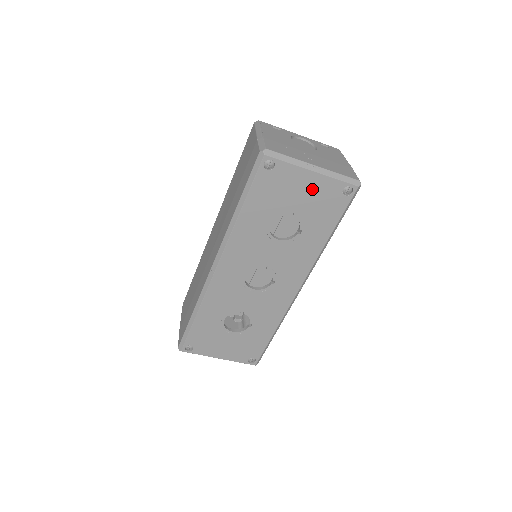
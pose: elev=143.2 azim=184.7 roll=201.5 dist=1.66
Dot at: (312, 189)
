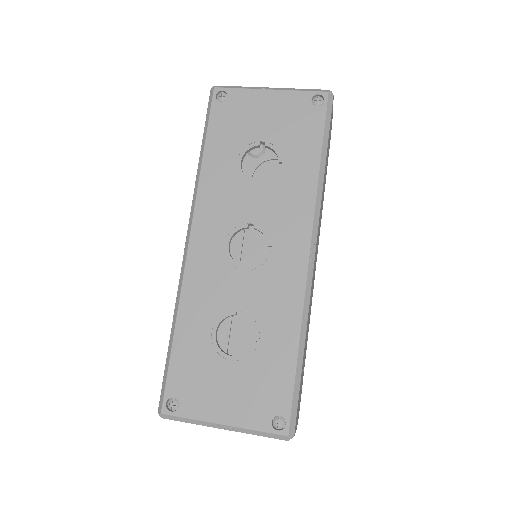
Dot at: (276, 109)
